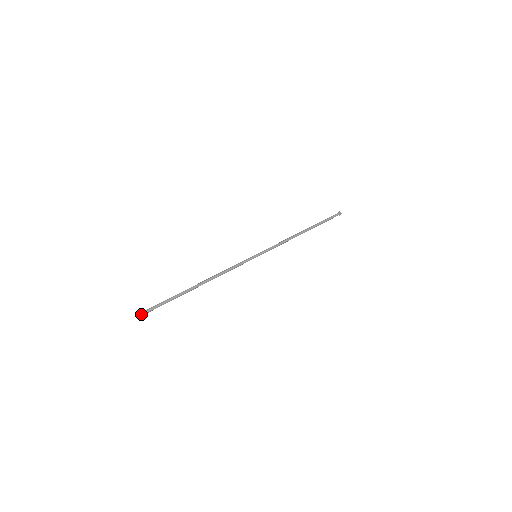
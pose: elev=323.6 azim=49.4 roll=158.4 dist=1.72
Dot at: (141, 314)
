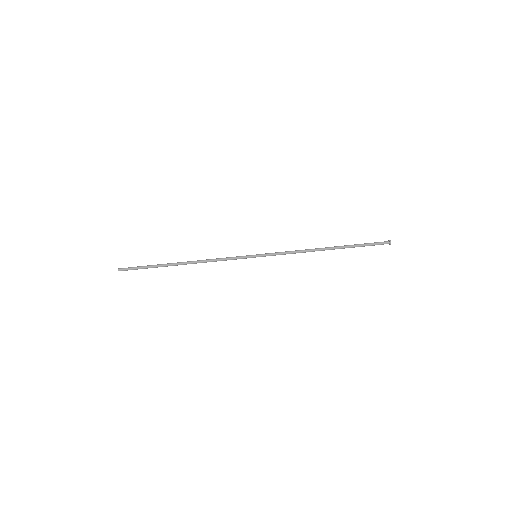
Dot at: occluded
